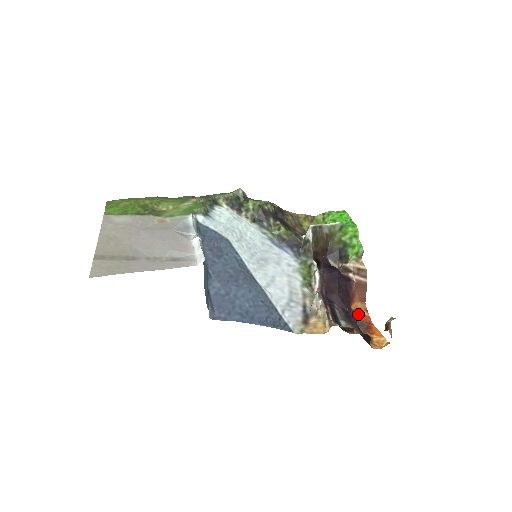
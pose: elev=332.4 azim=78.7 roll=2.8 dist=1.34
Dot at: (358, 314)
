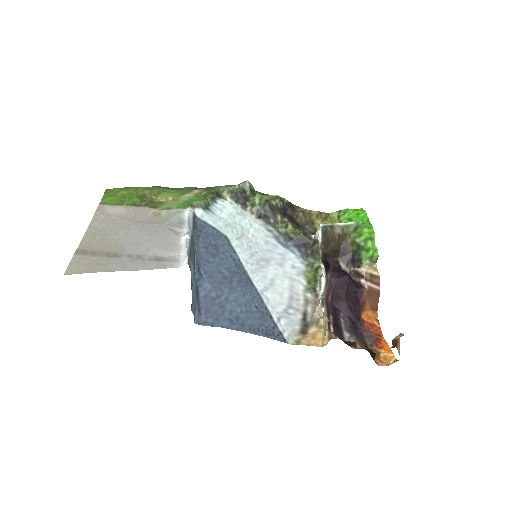
Dot at: (368, 324)
